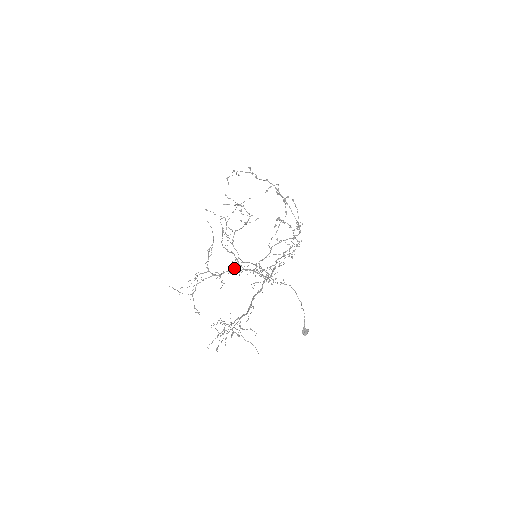
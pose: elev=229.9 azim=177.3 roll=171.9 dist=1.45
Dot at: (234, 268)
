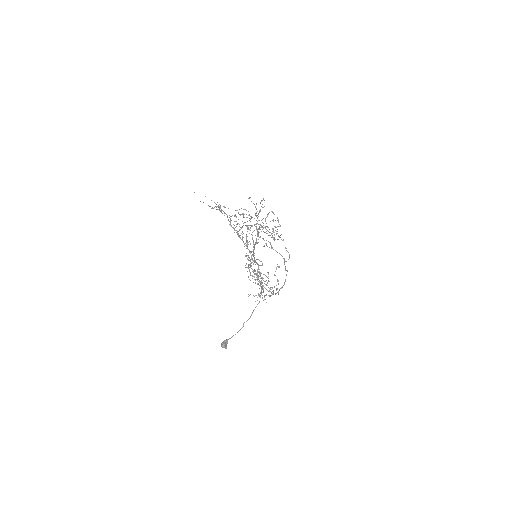
Dot at: (242, 239)
